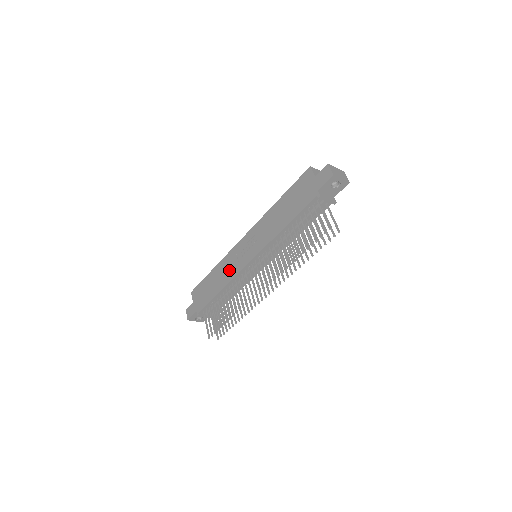
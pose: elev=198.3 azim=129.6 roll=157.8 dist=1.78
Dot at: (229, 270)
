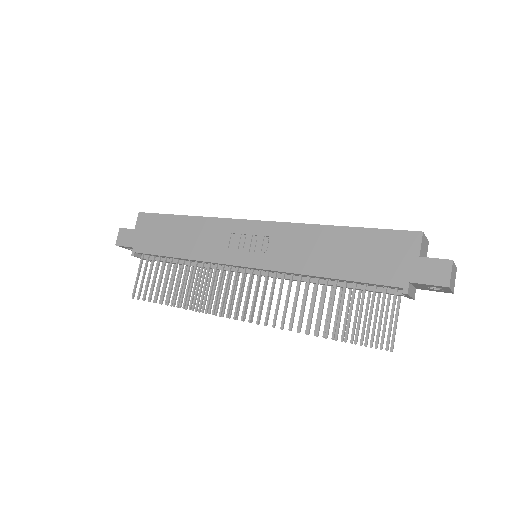
Dot at: (209, 244)
